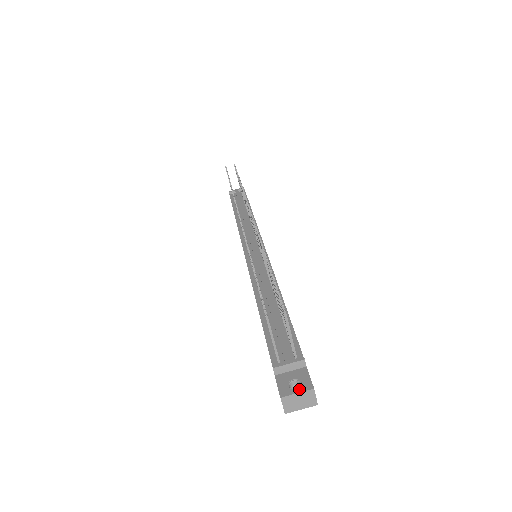
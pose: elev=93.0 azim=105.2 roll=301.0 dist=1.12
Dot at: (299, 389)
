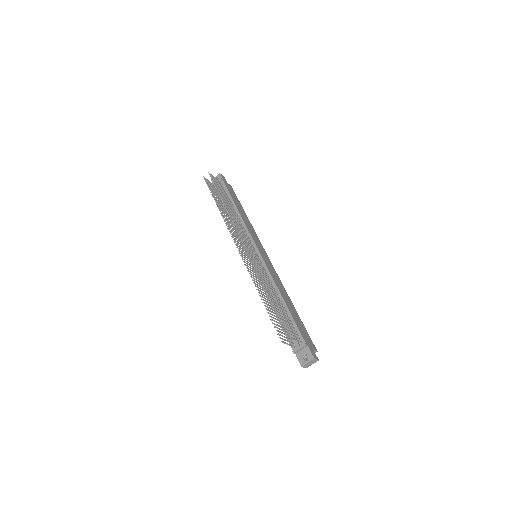
Dot at: (308, 360)
